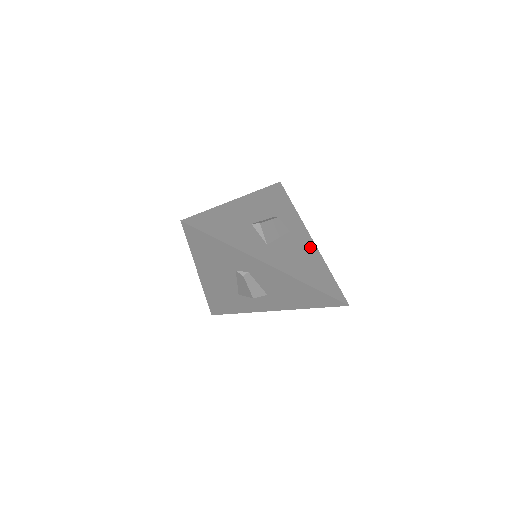
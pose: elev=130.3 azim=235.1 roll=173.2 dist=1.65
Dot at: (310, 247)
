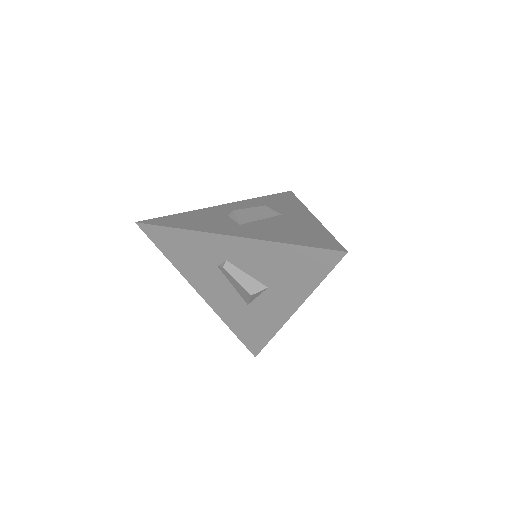
Dot at: (307, 221)
